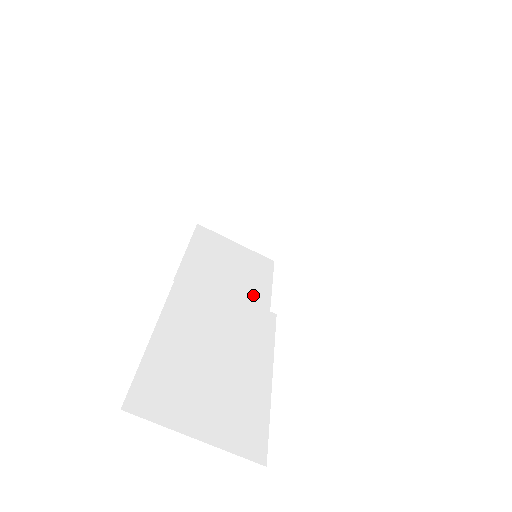
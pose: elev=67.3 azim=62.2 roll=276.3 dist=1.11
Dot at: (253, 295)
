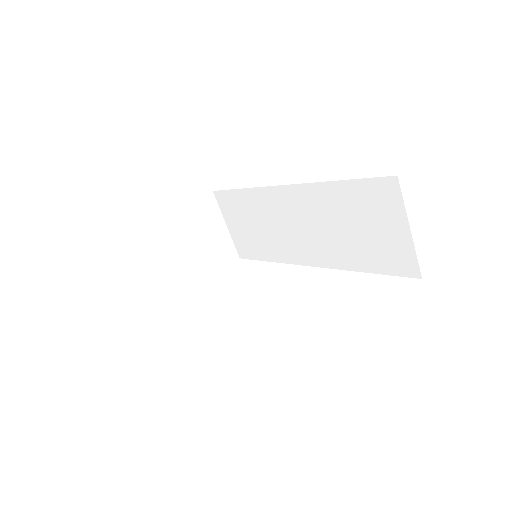
Dot at: occluded
